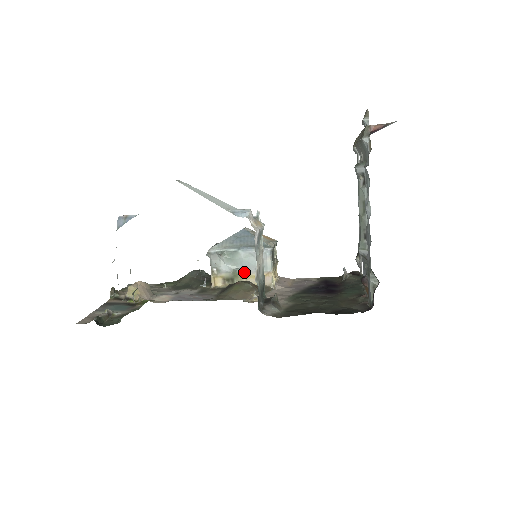
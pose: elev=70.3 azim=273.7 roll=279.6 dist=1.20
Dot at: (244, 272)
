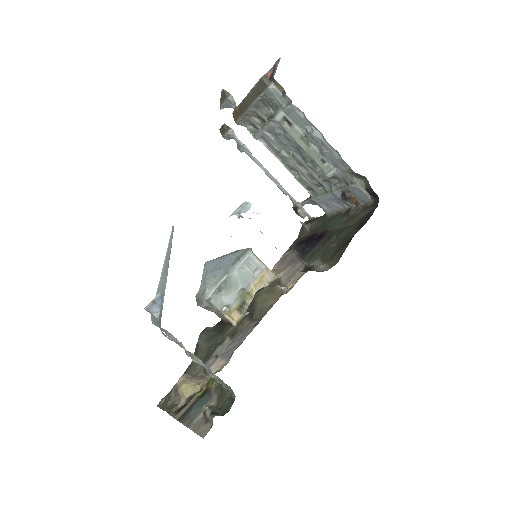
Dot at: (247, 288)
